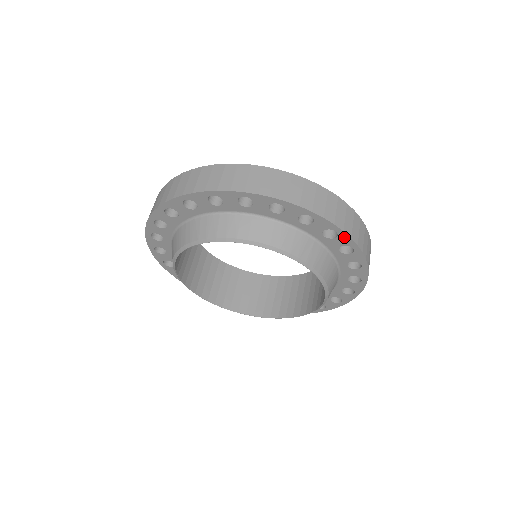
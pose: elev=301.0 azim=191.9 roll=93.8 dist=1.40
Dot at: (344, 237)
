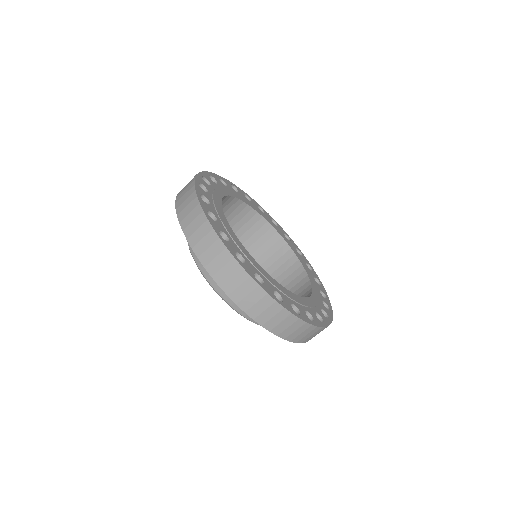
Dot at: occluded
